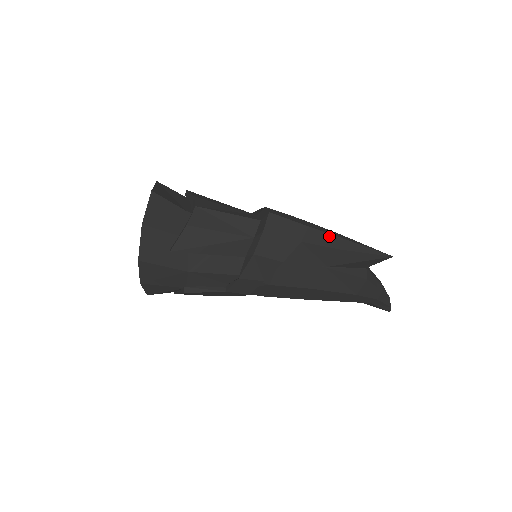
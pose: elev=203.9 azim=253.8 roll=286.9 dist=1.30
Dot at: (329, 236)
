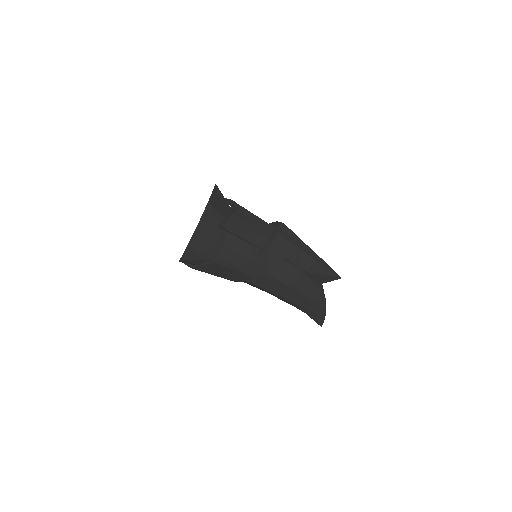
Dot at: (312, 251)
